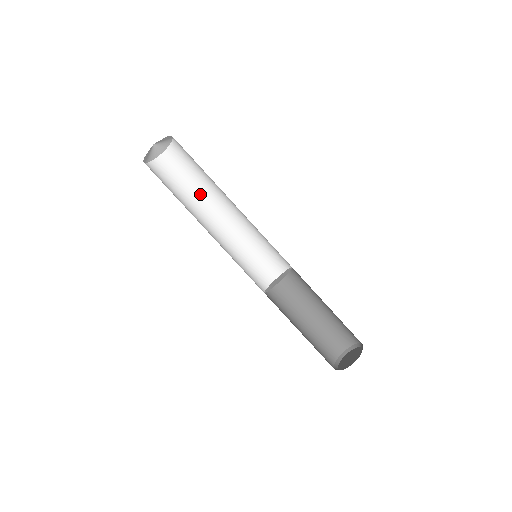
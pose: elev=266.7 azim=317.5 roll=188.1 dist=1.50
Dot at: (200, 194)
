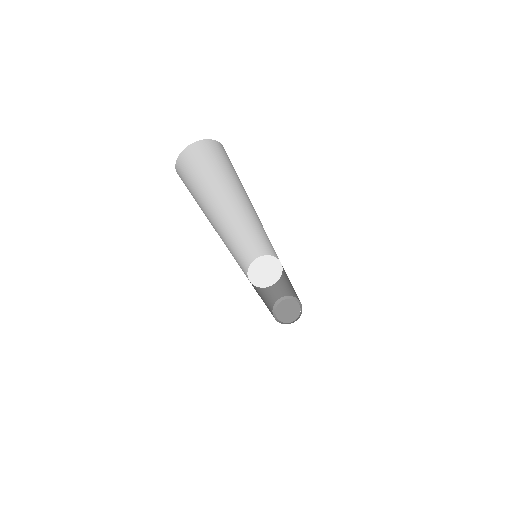
Dot at: (219, 190)
